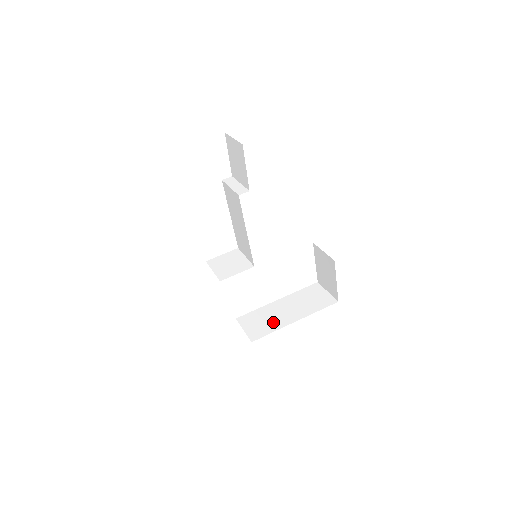
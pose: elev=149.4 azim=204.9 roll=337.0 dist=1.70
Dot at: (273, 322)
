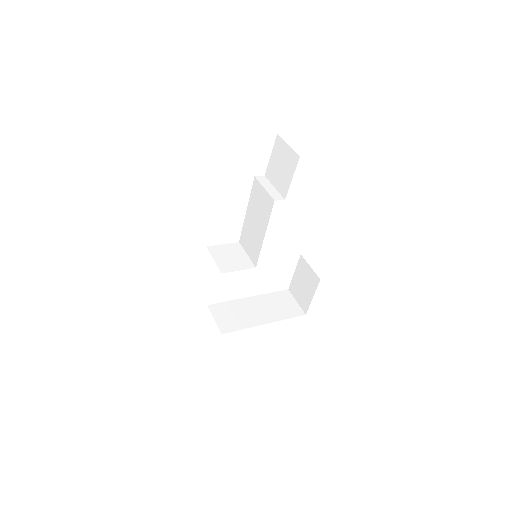
Dot at: (244, 319)
